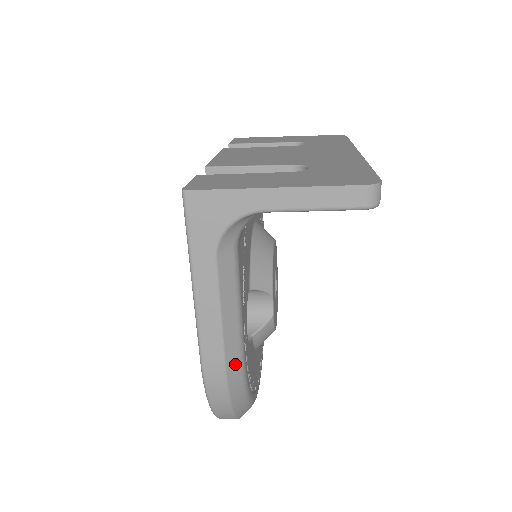
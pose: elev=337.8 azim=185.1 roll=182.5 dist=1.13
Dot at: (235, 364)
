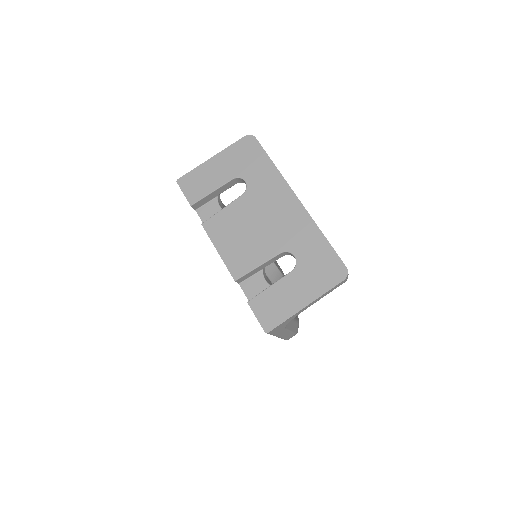
Dot at: occluded
